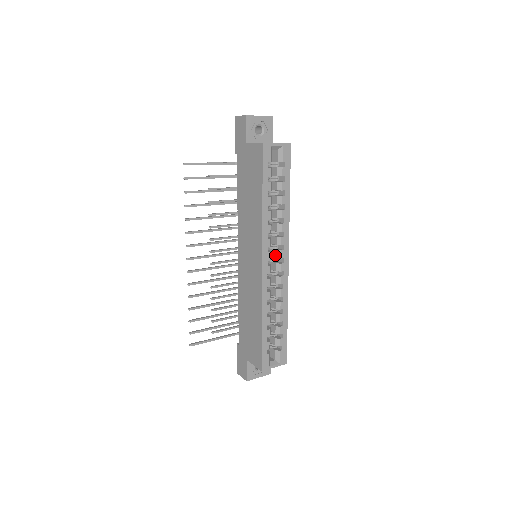
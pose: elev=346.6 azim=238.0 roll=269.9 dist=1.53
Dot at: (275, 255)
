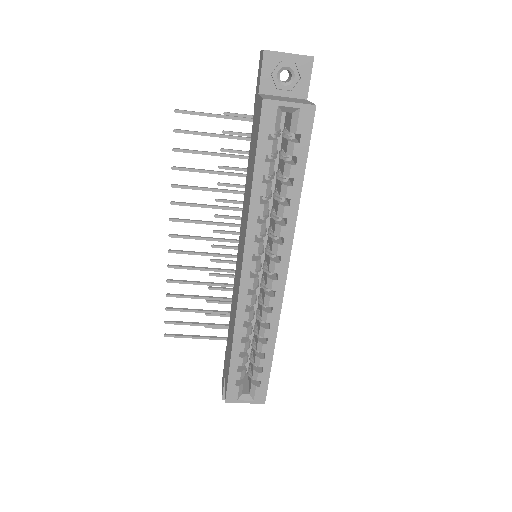
Dot at: (268, 265)
